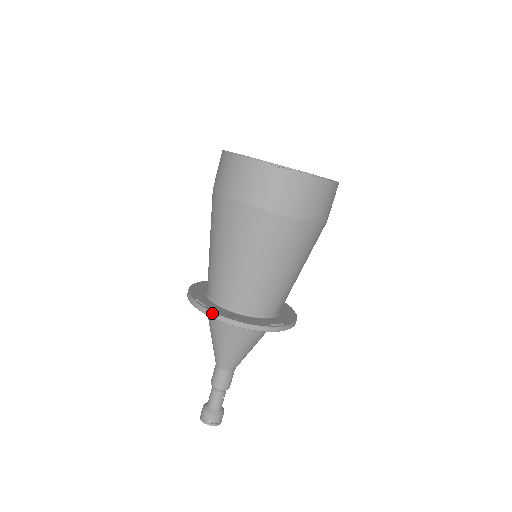
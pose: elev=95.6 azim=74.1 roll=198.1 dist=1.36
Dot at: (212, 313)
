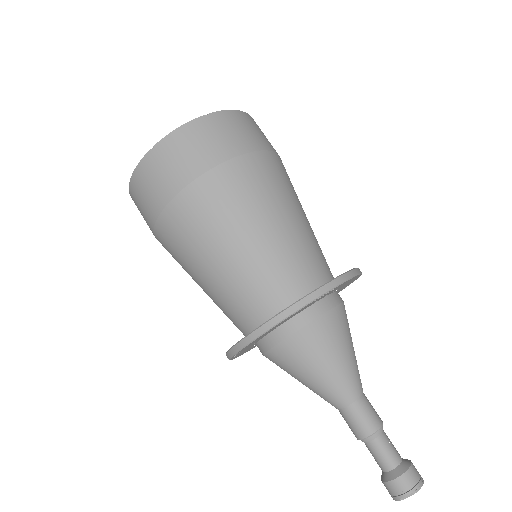
Dot at: (239, 343)
